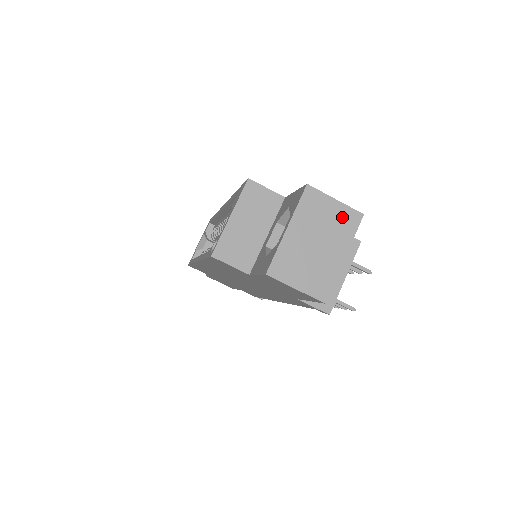
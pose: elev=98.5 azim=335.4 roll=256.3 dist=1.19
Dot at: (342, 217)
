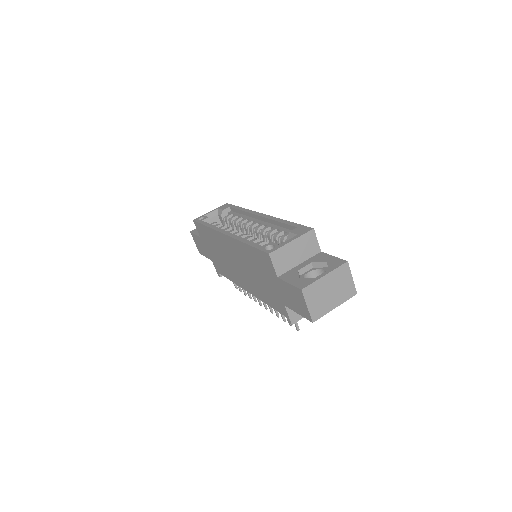
Dot at: (349, 288)
